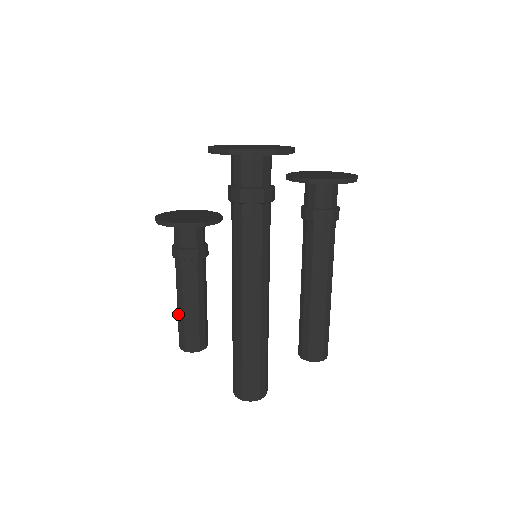
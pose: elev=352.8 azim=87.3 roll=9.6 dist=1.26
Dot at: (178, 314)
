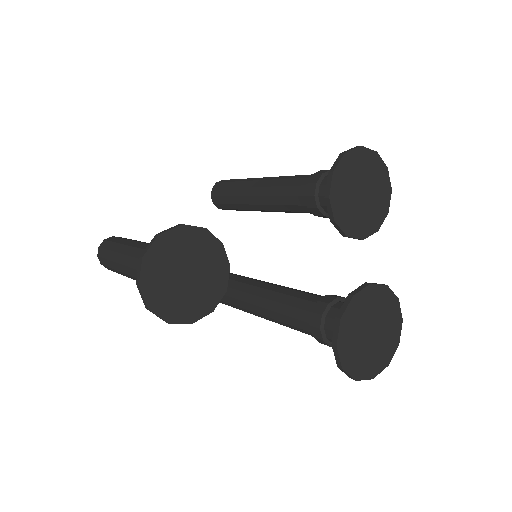
Dot at: occluded
